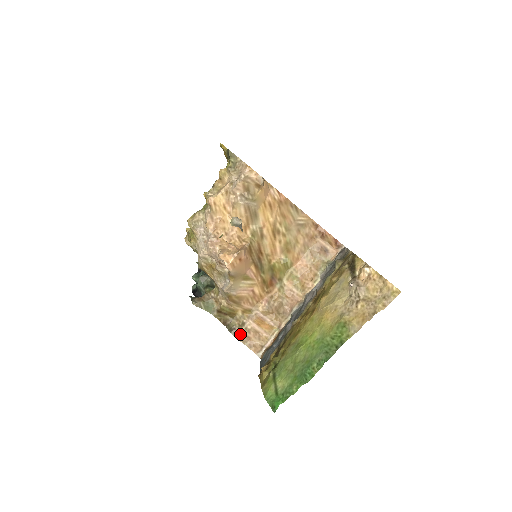
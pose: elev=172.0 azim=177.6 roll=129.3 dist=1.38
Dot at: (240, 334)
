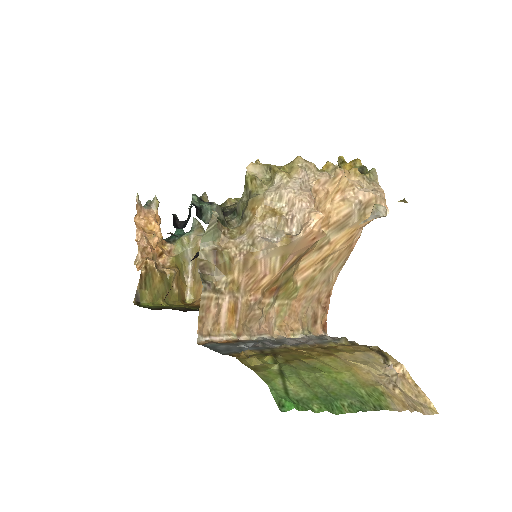
Dot at: (208, 296)
